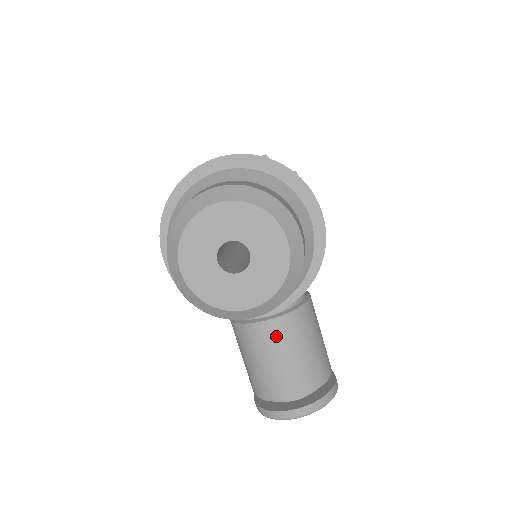
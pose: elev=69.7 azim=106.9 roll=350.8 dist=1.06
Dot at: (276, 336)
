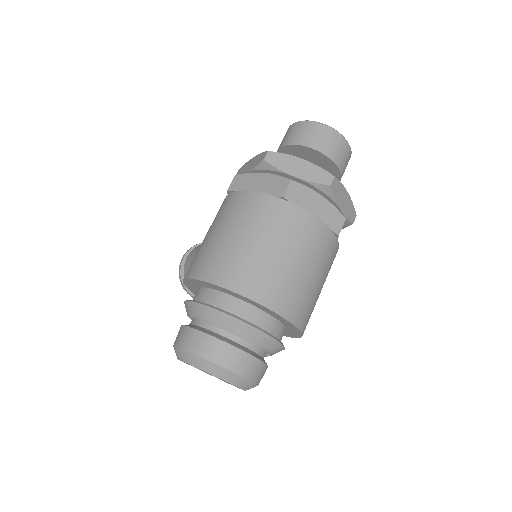
Dot at: occluded
